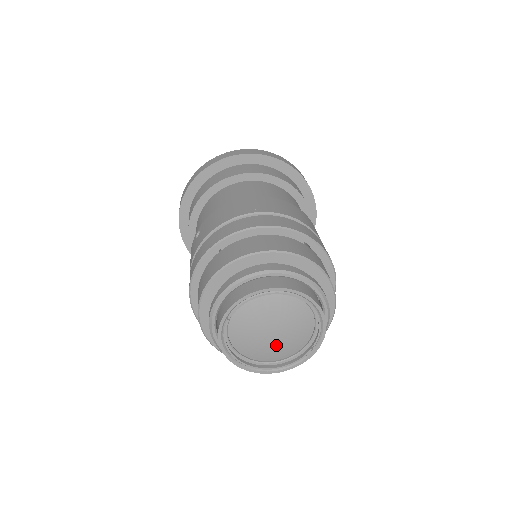
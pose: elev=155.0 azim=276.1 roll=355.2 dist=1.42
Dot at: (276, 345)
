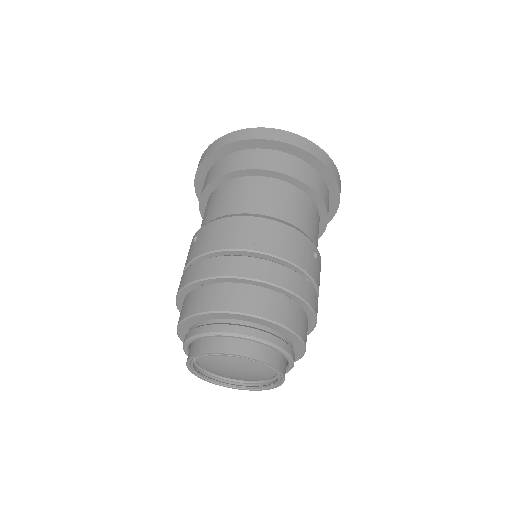
Dot at: (240, 377)
